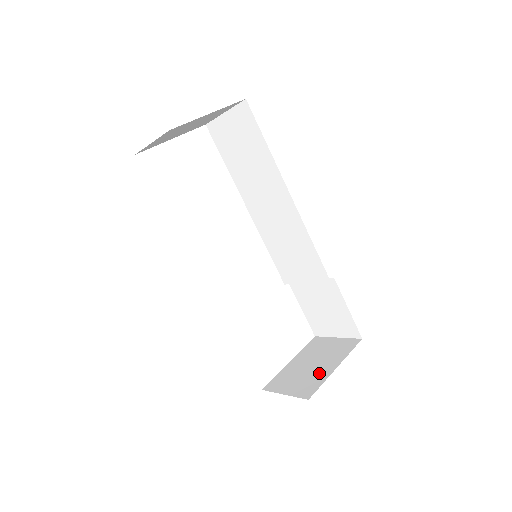
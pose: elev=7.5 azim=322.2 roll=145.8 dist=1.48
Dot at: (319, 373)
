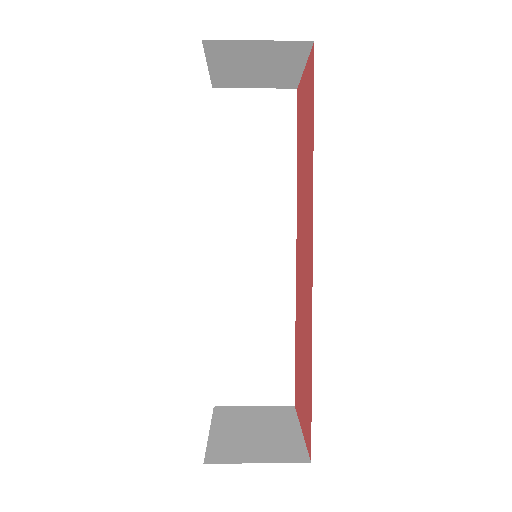
Dot at: (283, 437)
